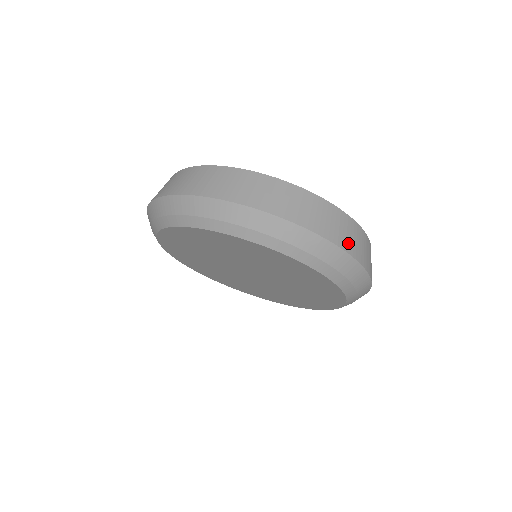
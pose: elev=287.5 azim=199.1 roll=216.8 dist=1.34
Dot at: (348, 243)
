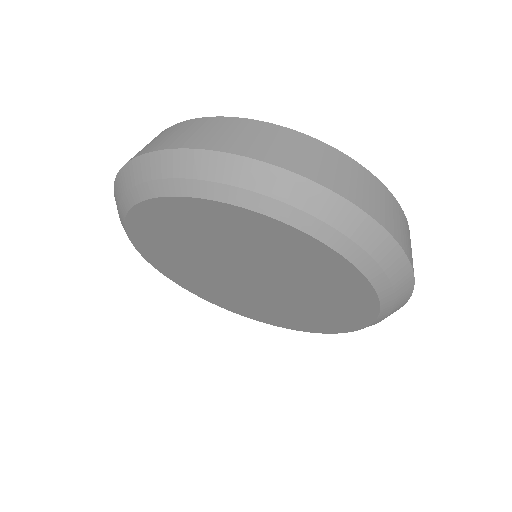
Dot at: (371, 205)
